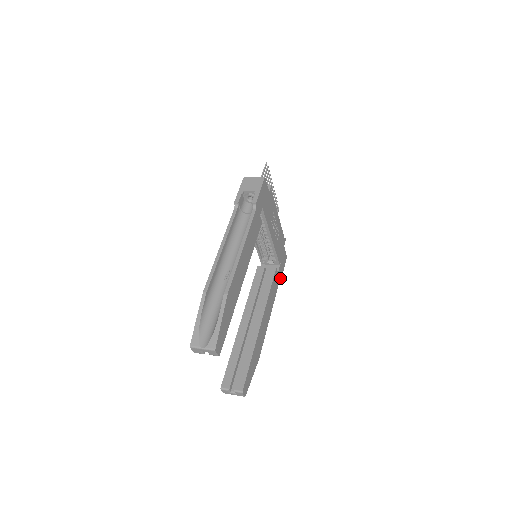
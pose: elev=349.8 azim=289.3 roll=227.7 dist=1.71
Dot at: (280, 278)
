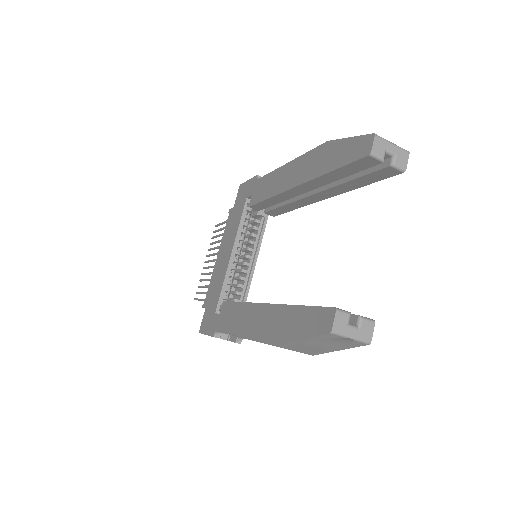
Dot at: (240, 338)
